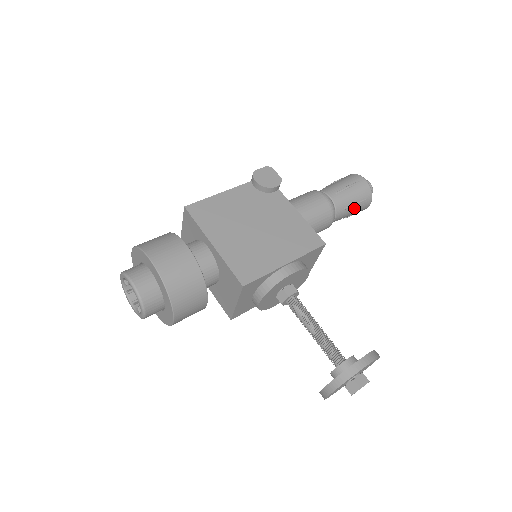
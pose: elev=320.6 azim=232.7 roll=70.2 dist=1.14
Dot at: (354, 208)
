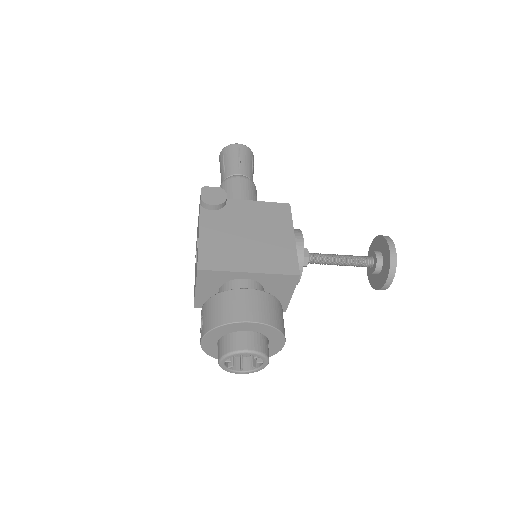
Dot at: (253, 169)
